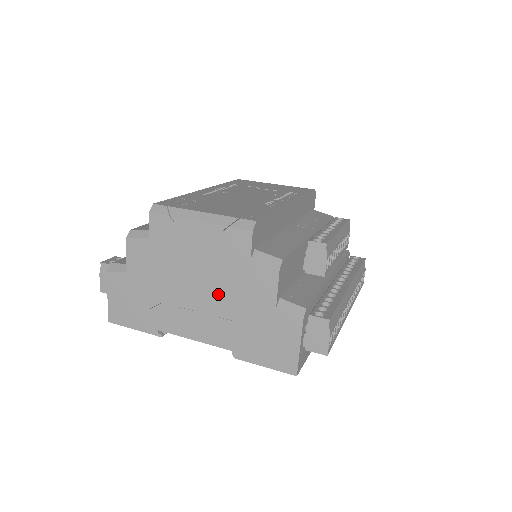
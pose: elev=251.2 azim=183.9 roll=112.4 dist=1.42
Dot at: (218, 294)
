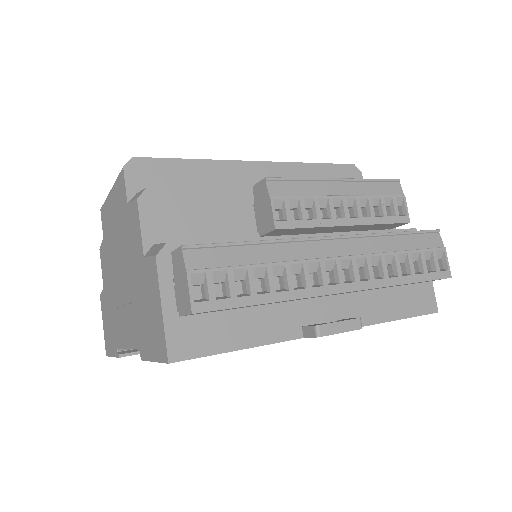
Dot at: (125, 271)
